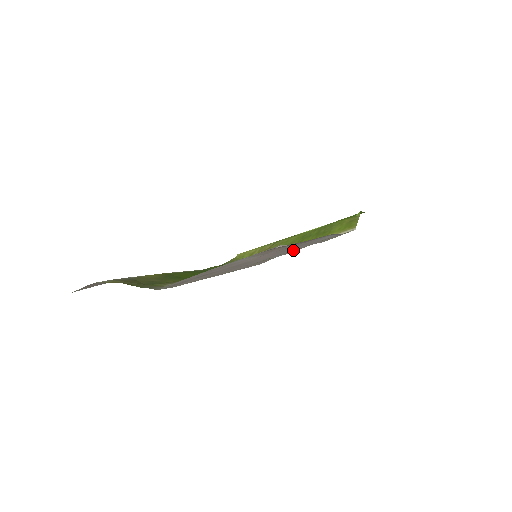
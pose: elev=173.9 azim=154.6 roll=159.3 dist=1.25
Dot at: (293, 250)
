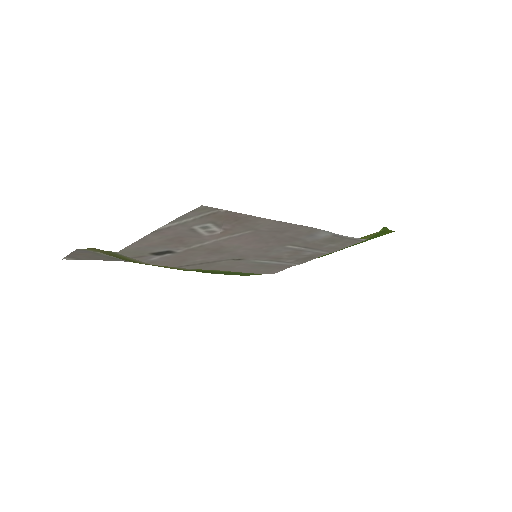
Dot at: (297, 255)
